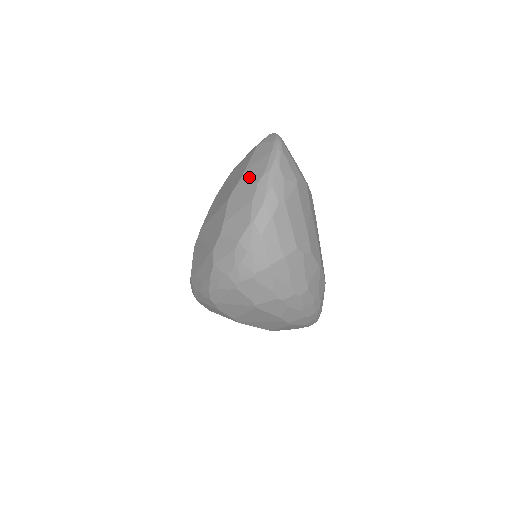
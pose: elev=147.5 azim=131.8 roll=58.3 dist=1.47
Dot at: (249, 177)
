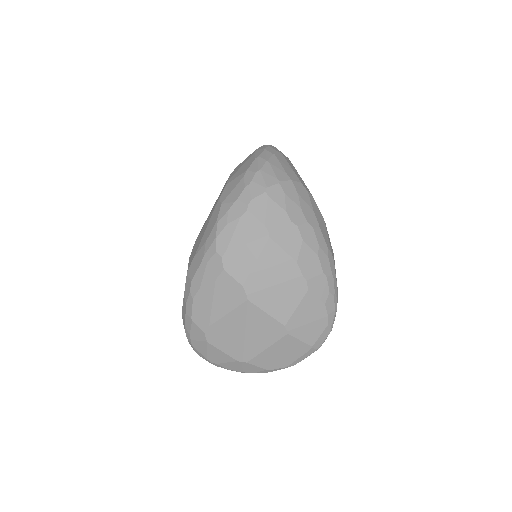
Dot at: occluded
